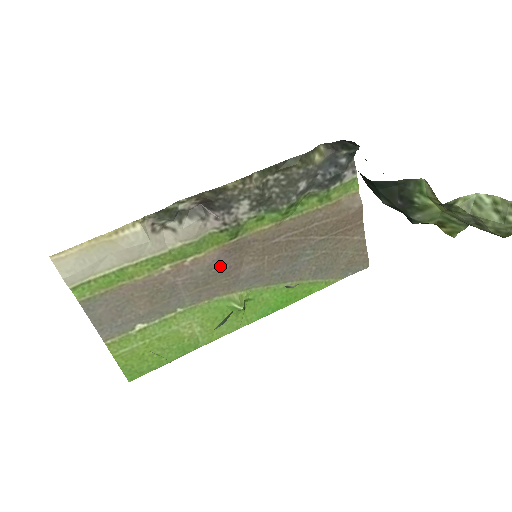
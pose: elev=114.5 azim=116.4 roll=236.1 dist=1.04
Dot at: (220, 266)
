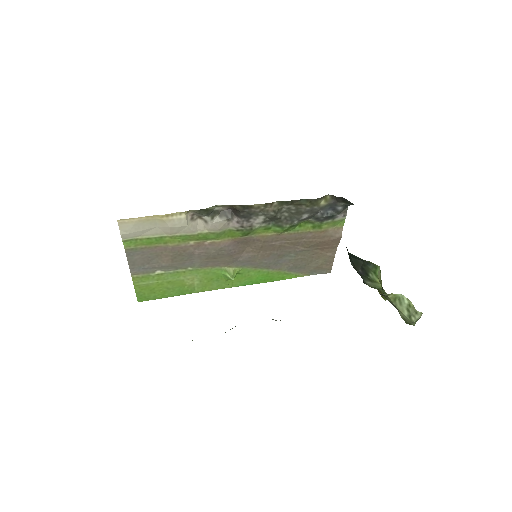
Dot at: (228, 250)
